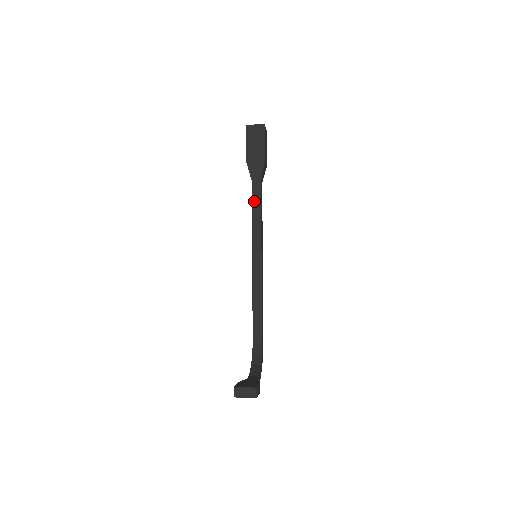
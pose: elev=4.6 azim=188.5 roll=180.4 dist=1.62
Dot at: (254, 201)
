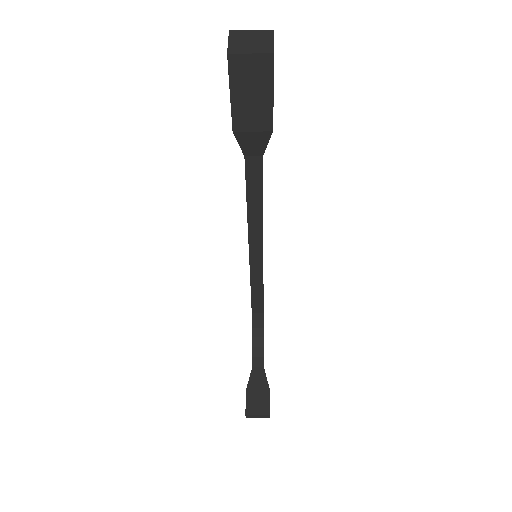
Dot at: (250, 186)
